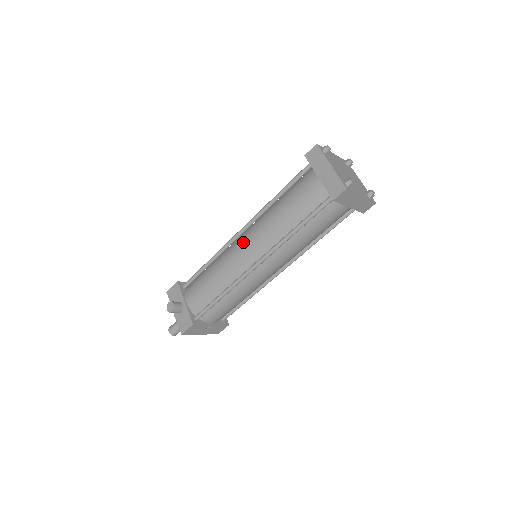
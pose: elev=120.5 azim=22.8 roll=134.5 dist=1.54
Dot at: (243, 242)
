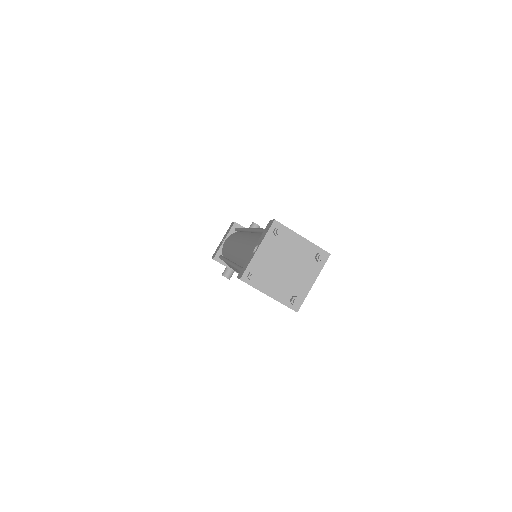
Dot at: occluded
